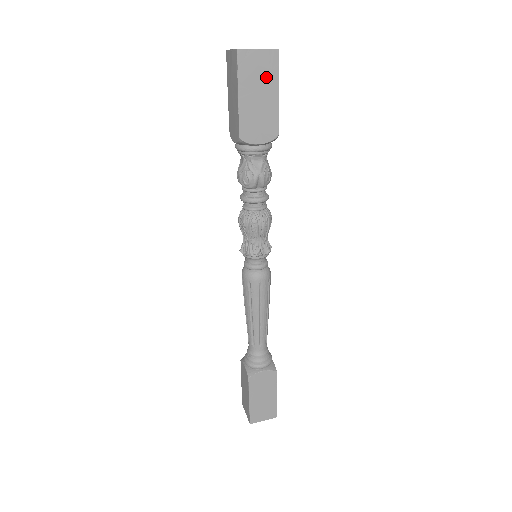
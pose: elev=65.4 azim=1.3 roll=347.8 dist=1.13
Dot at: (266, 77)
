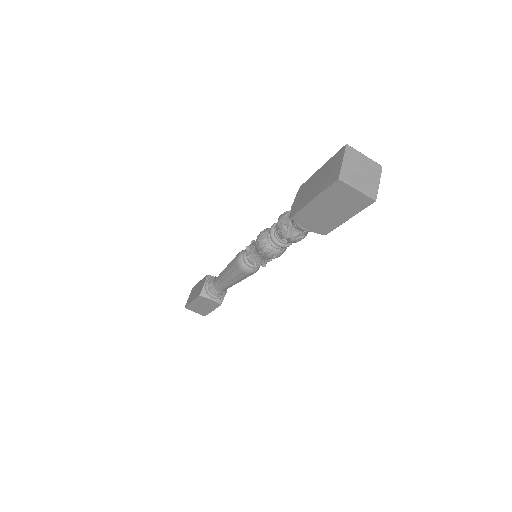
Dot at: (348, 206)
